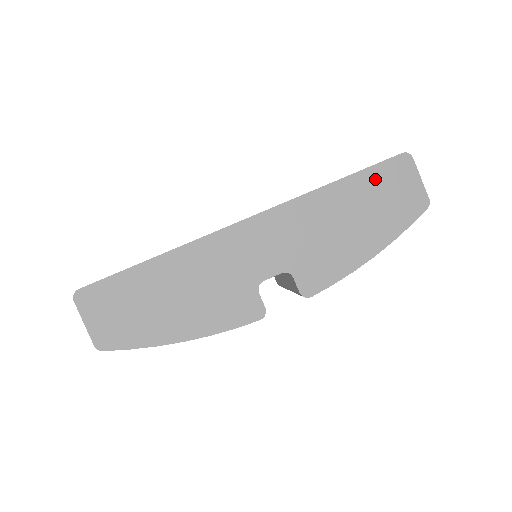
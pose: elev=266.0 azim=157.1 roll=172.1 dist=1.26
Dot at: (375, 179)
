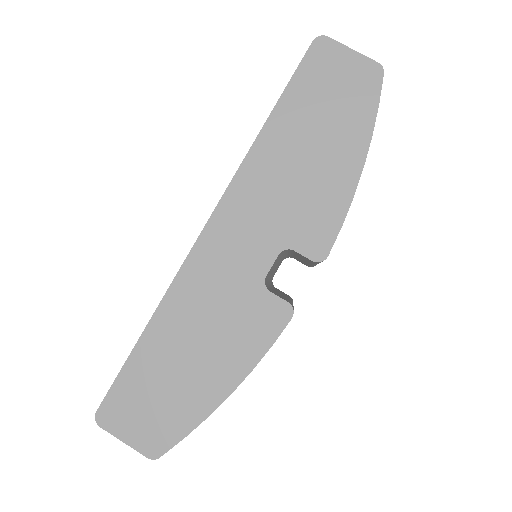
Dot at: (304, 89)
